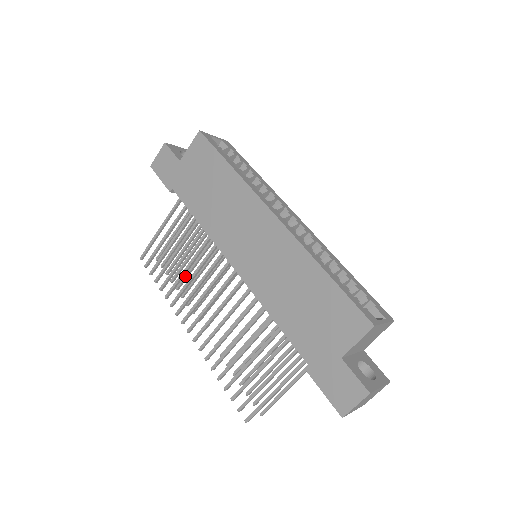
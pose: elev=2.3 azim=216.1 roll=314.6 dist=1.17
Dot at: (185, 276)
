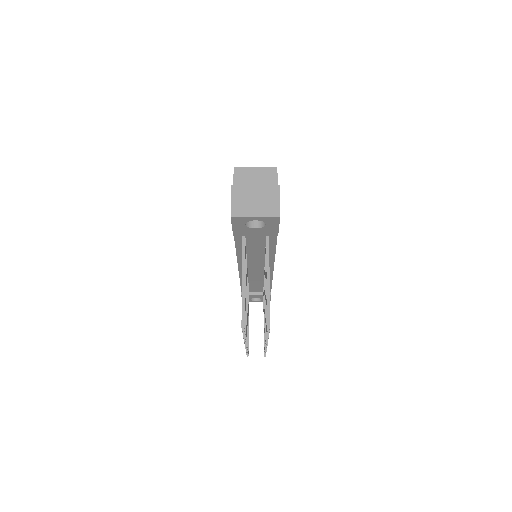
Dot at: occluded
